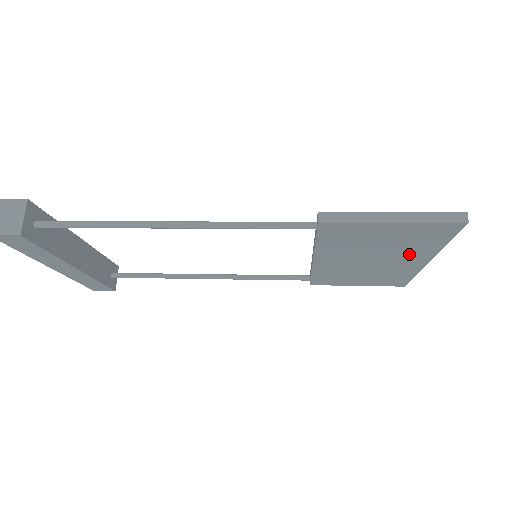
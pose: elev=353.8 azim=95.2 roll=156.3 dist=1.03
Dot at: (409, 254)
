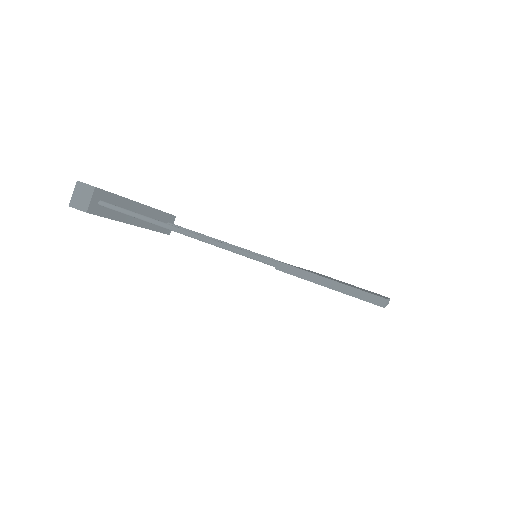
Dot at: occluded
